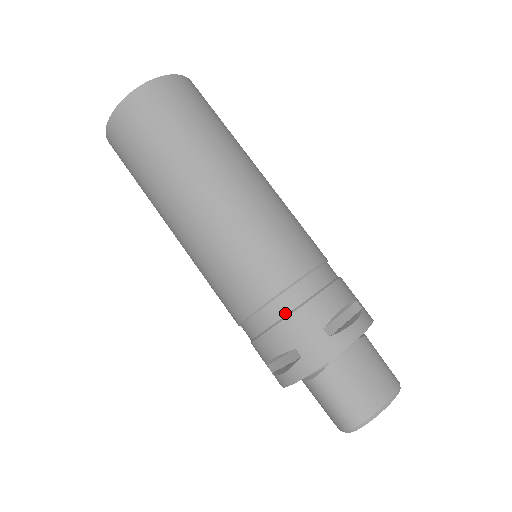
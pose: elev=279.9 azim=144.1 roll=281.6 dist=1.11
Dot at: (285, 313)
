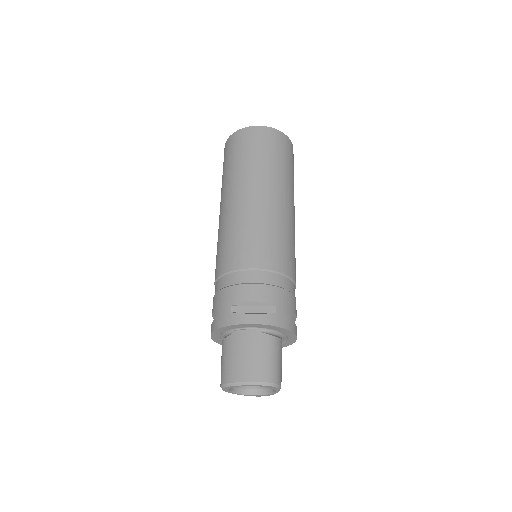
Dot at: (222, 287)
